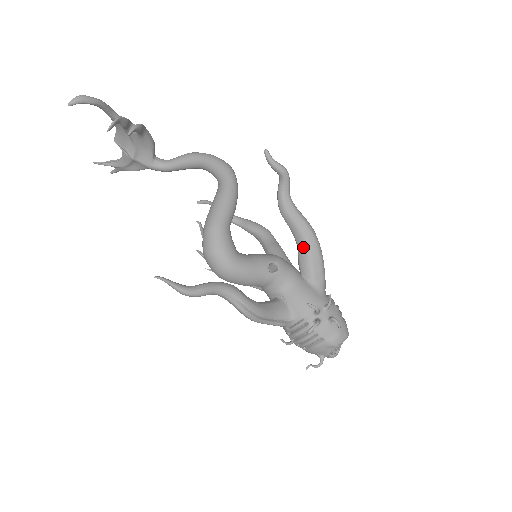
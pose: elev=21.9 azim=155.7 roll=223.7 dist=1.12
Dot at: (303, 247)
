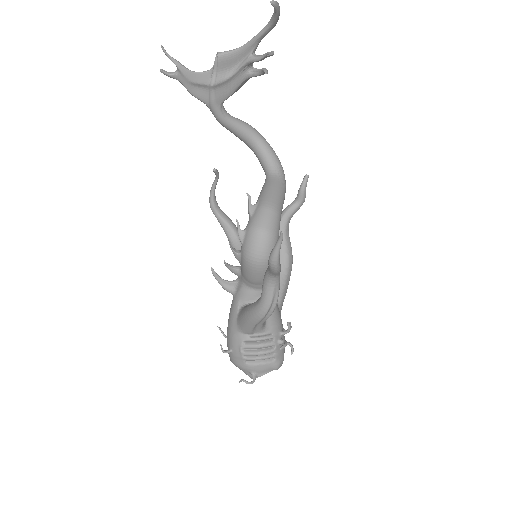
Dot at: (284, 270)
